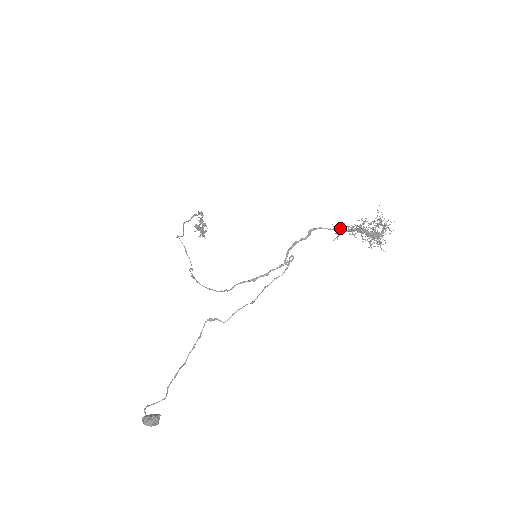
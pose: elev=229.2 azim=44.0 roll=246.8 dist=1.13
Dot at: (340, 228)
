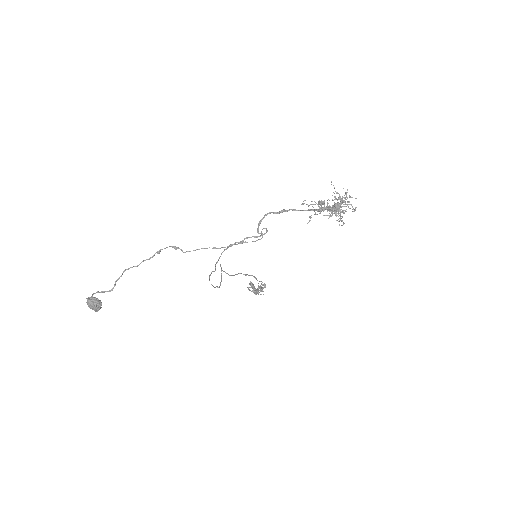
Dot at: (307, 204)
